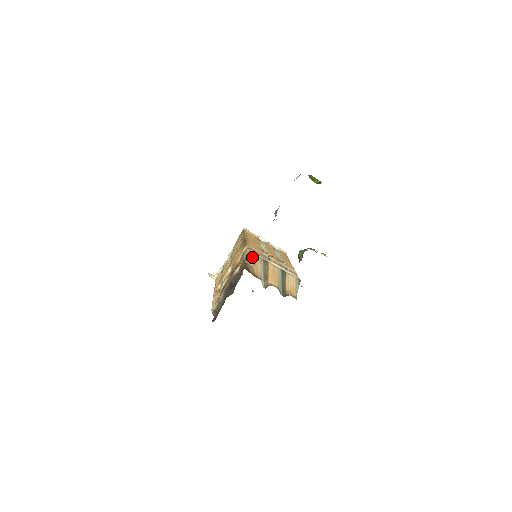
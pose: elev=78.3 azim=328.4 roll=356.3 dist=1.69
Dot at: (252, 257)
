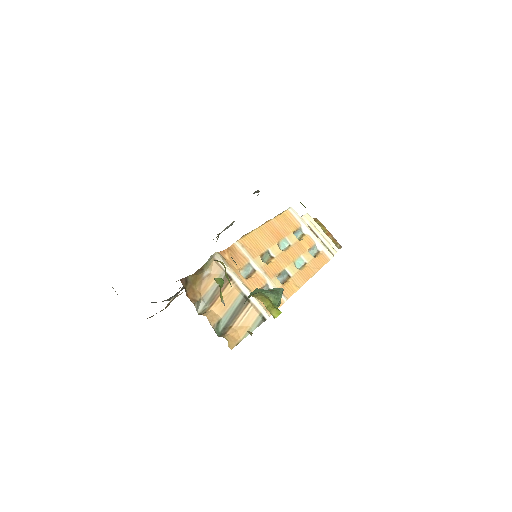
Dot at: (212, 265)
